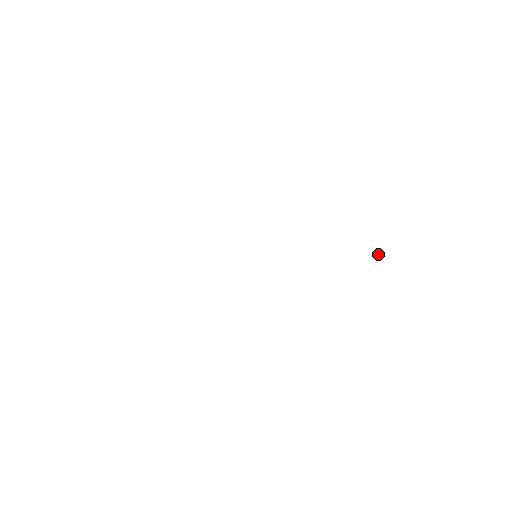
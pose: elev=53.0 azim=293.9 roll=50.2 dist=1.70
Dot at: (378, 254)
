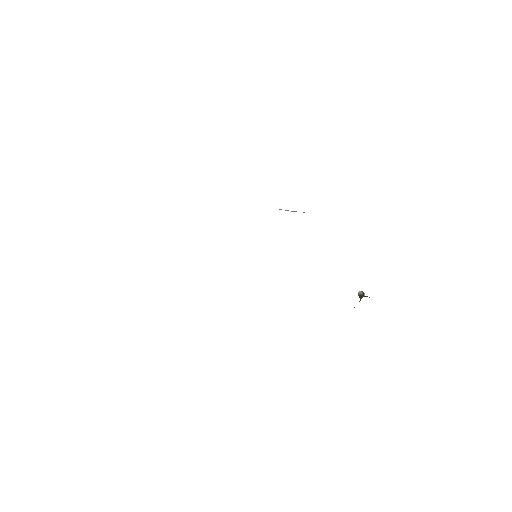
Dot at: (360, 298)
